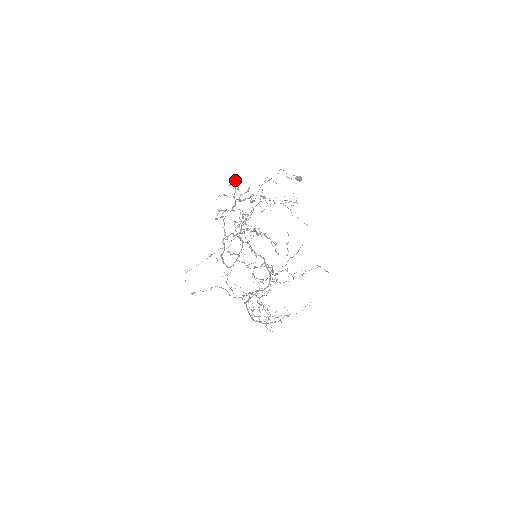
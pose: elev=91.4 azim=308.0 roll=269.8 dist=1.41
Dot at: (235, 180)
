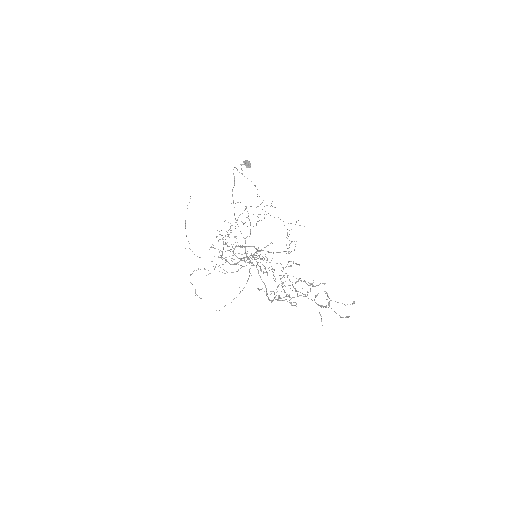
Dot at: (345, 317)
